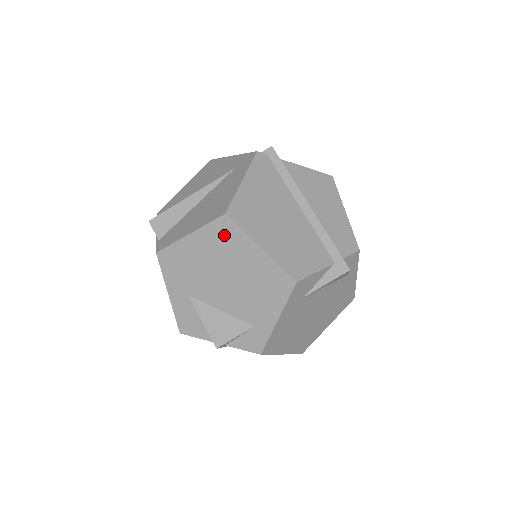
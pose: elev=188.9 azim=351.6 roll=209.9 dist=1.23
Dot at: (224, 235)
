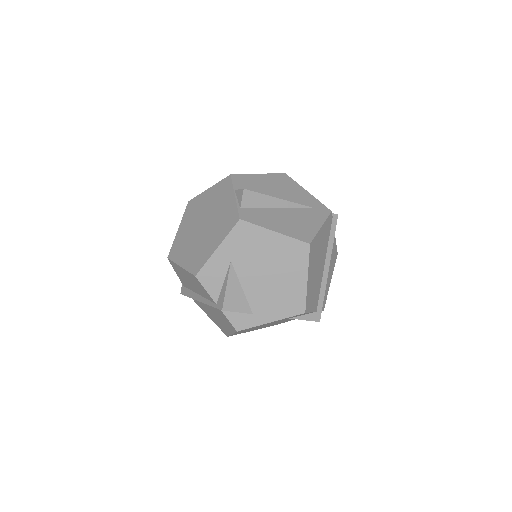
Dot at: (295, 253)
